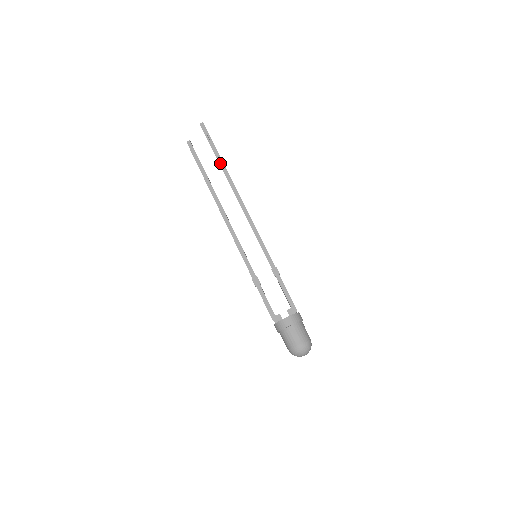
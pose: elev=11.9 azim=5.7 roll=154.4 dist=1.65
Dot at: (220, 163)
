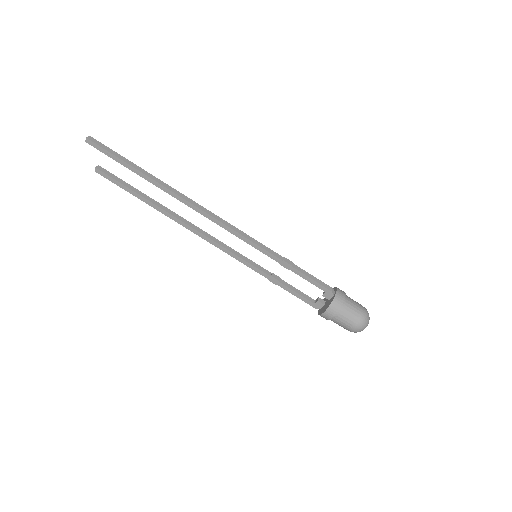
Dot at: (144, 178)
